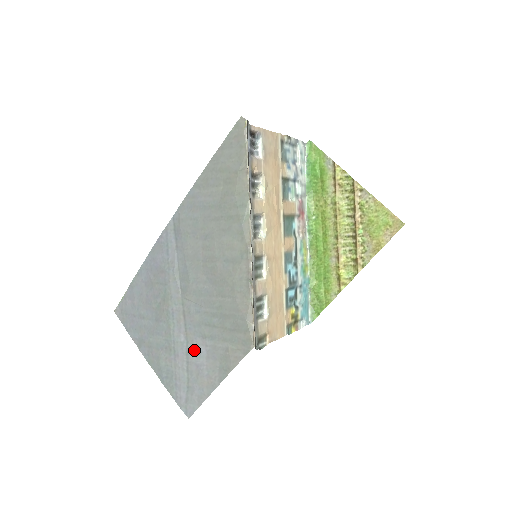
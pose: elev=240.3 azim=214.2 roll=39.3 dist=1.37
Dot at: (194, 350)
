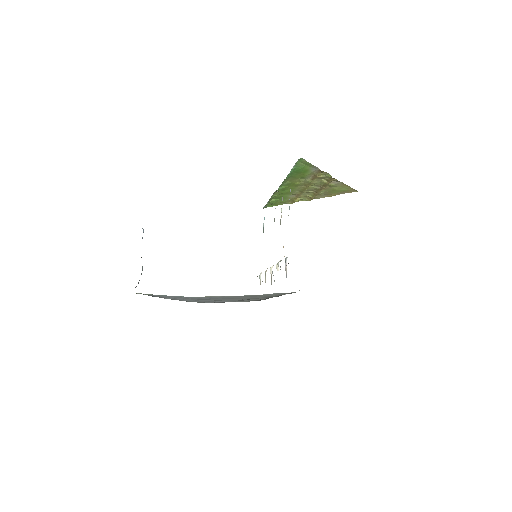
Dot at: occluded
